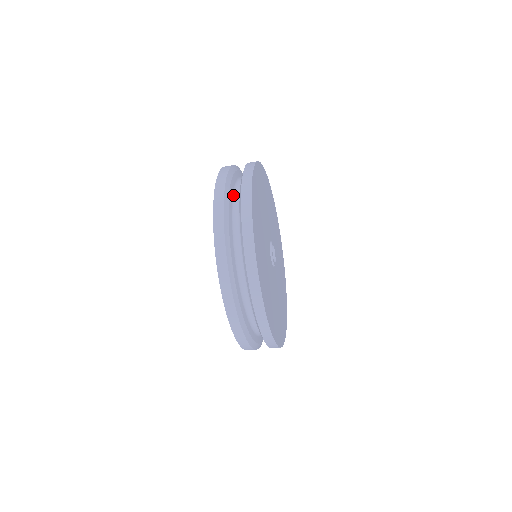
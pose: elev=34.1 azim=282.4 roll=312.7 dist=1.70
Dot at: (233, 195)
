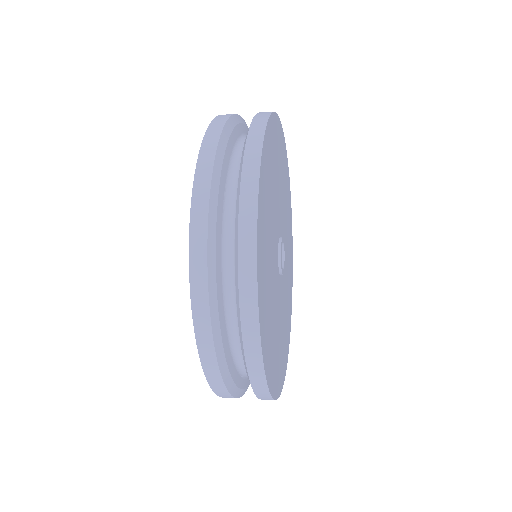
Dot at: (240, 137)
